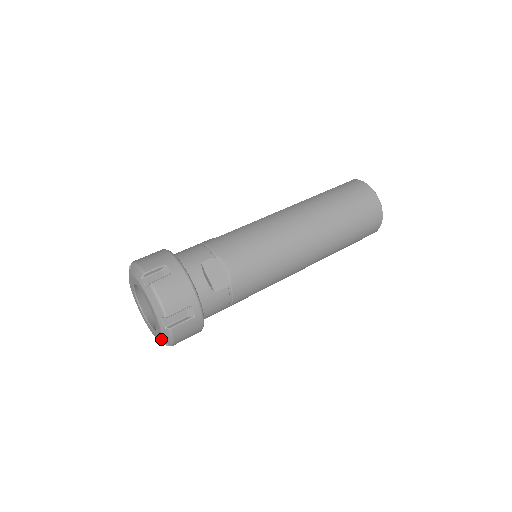
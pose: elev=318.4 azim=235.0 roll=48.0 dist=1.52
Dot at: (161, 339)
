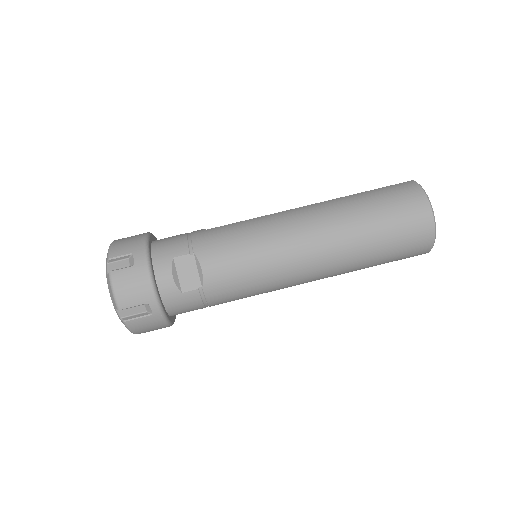
Dot at: occluded
